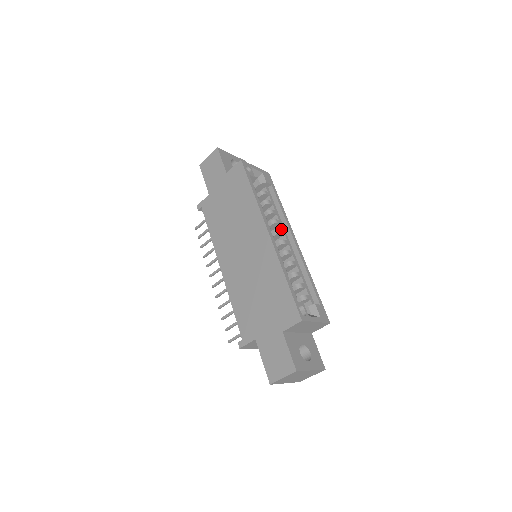
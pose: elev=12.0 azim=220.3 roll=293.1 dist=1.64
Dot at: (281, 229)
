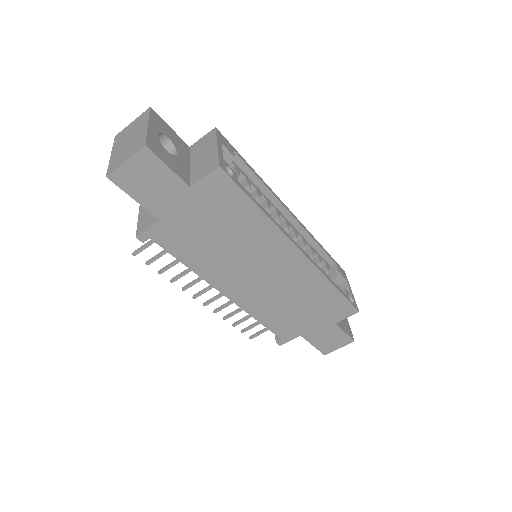
Dot at: (273, 210)
